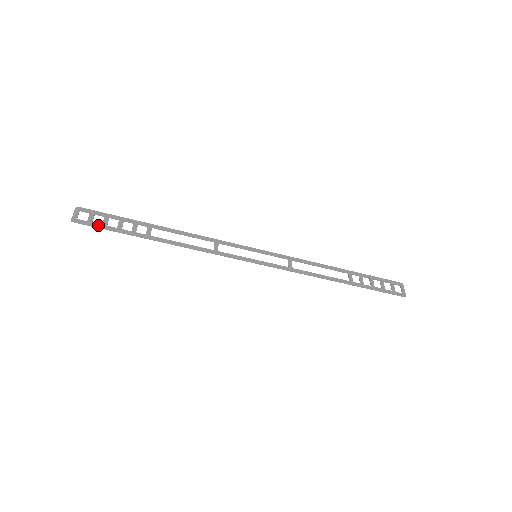
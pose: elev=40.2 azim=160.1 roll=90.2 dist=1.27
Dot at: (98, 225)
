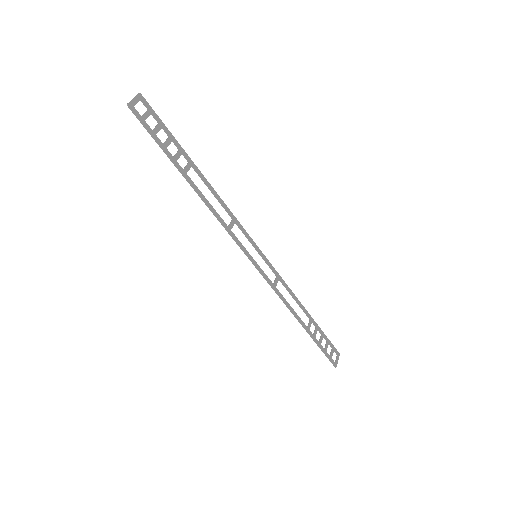
Dot at: (149, 128)
